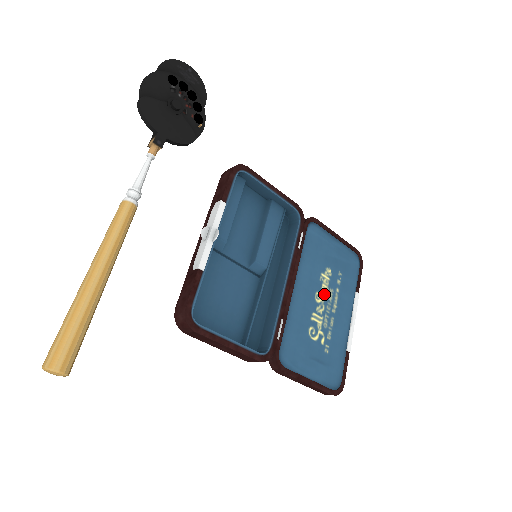
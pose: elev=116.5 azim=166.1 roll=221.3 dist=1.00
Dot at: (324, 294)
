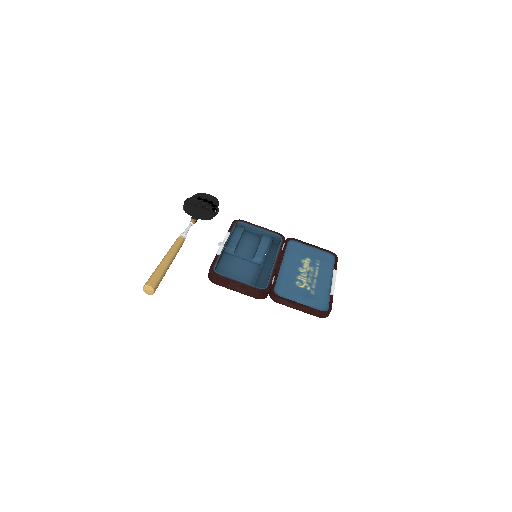
Dot at: (306, 269)
